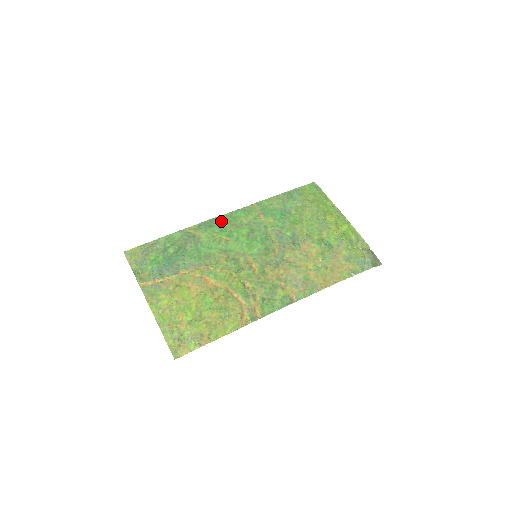
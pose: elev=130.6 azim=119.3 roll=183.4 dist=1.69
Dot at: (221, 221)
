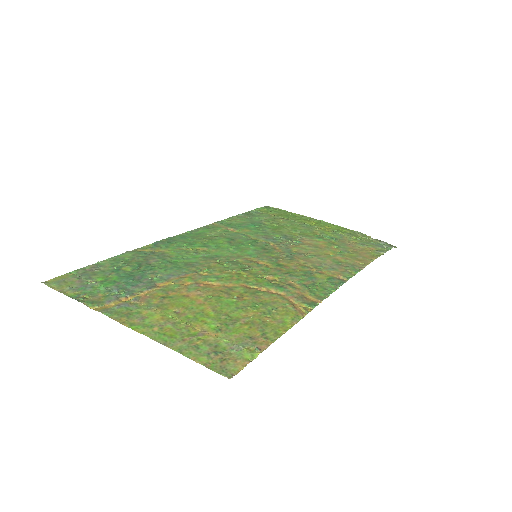
Dot at: (182, 238)
